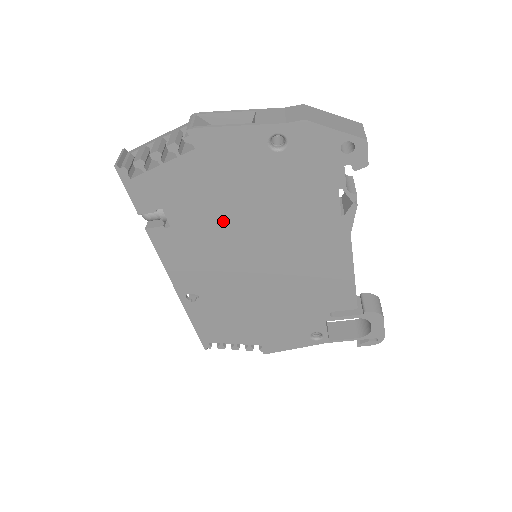
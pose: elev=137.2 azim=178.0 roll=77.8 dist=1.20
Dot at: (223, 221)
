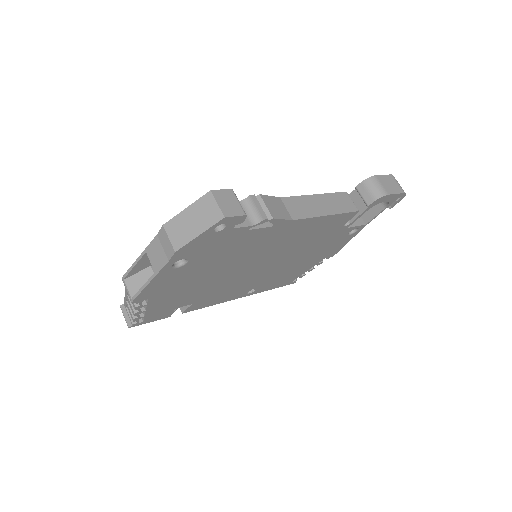
Dot at: (212, 283)
